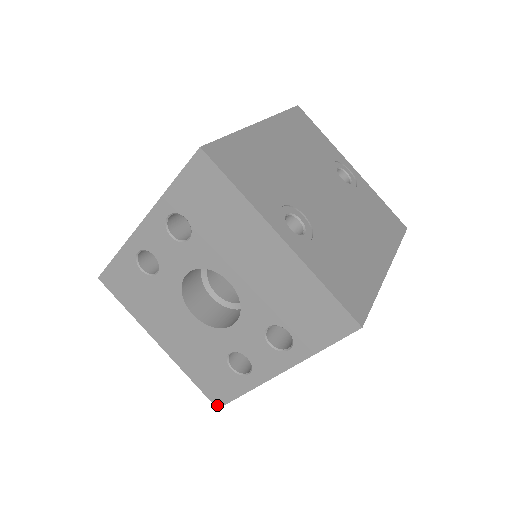
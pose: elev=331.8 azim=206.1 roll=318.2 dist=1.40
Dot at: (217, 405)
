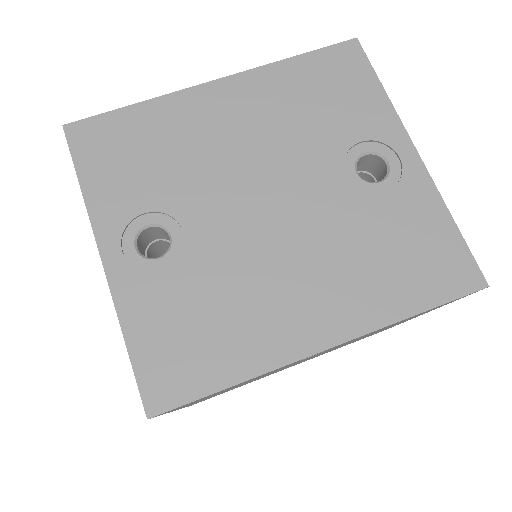
Dot at: occluded
